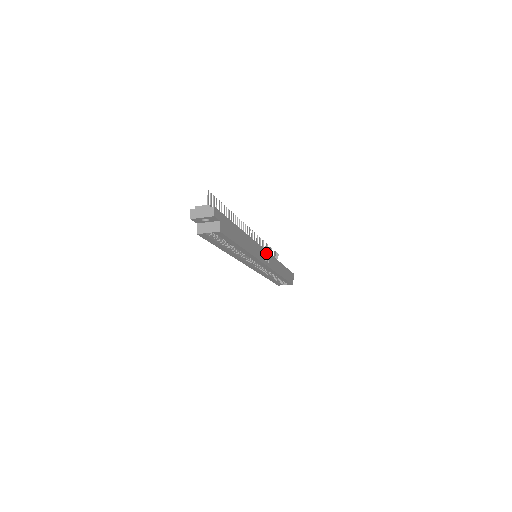
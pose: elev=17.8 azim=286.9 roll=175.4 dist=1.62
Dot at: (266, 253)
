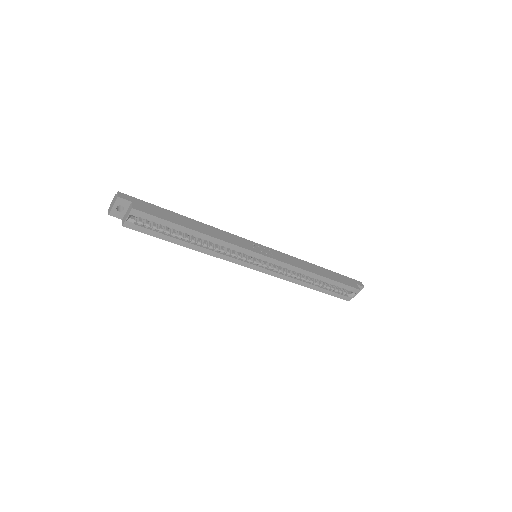
Dot at: (264, 248)
